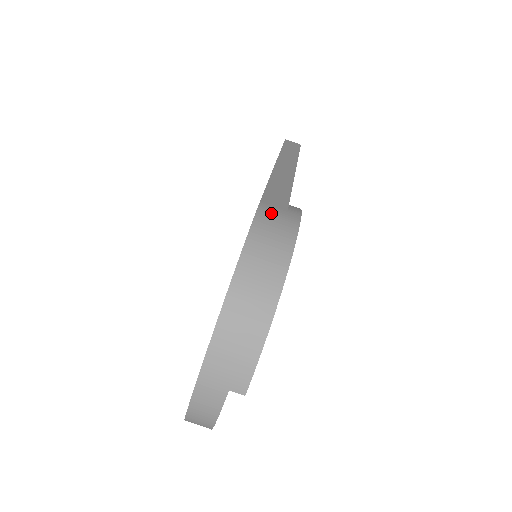
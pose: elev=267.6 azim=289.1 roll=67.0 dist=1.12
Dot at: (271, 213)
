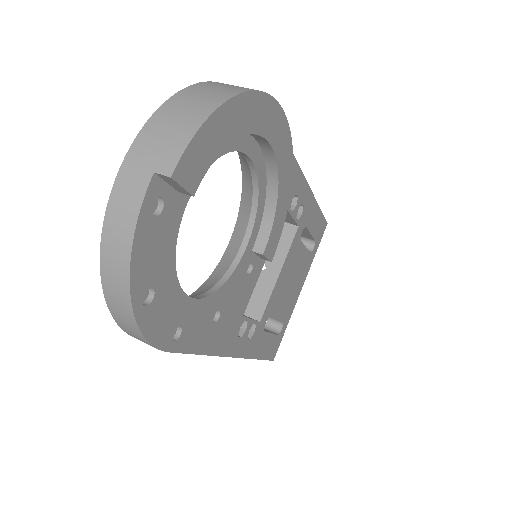
Dot at: occluded
